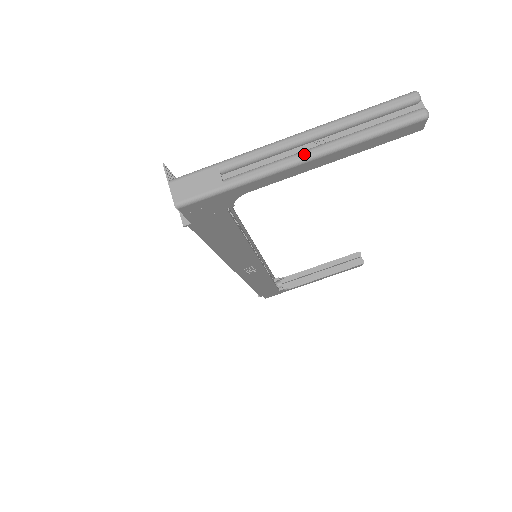
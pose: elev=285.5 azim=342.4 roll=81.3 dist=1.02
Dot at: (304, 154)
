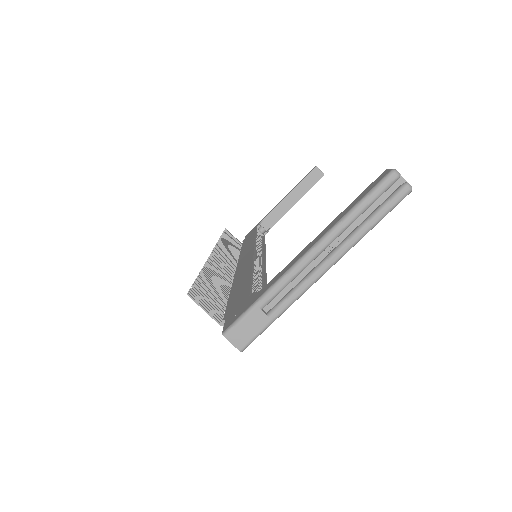
Dot at: (324, 267)
